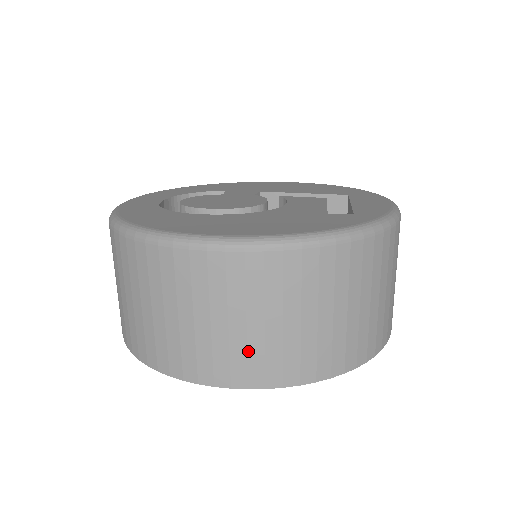
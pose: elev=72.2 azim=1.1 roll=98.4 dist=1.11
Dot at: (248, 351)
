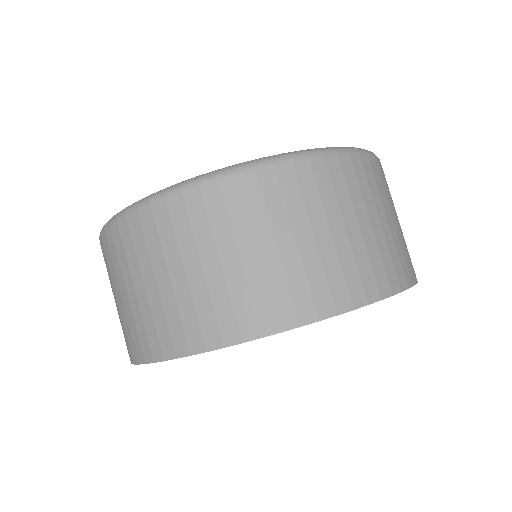
Dot at: (212, 300)
